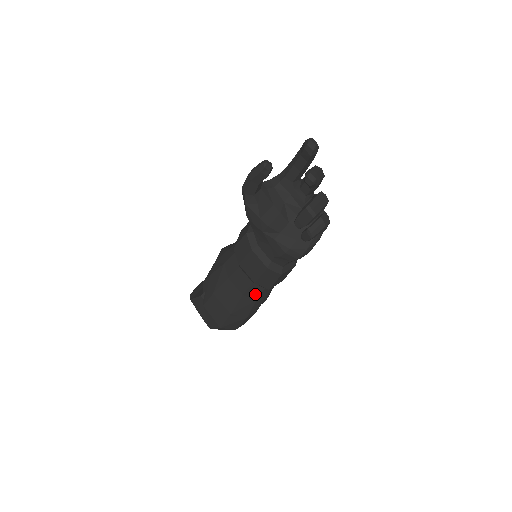
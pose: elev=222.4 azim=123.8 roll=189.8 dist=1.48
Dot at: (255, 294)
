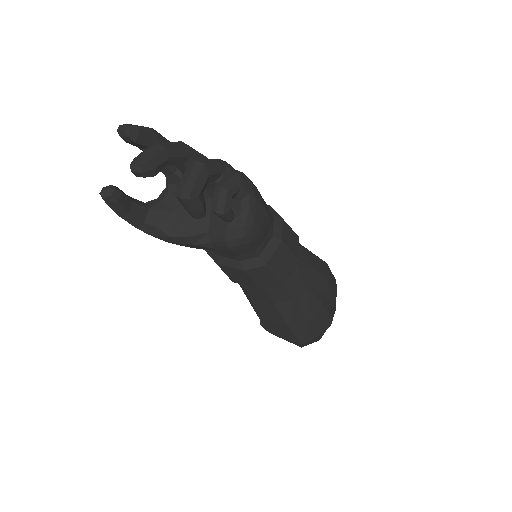
Dot at: (284, 295)
